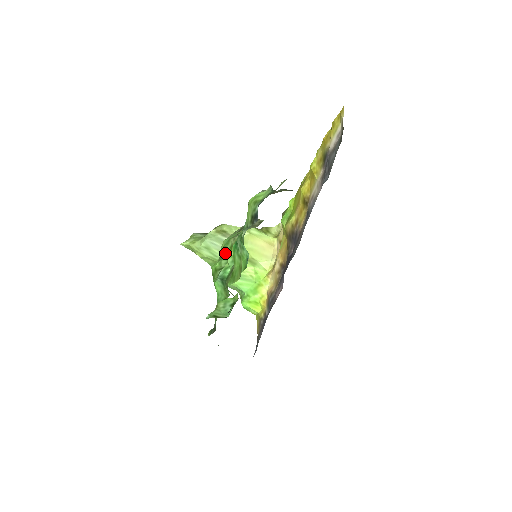
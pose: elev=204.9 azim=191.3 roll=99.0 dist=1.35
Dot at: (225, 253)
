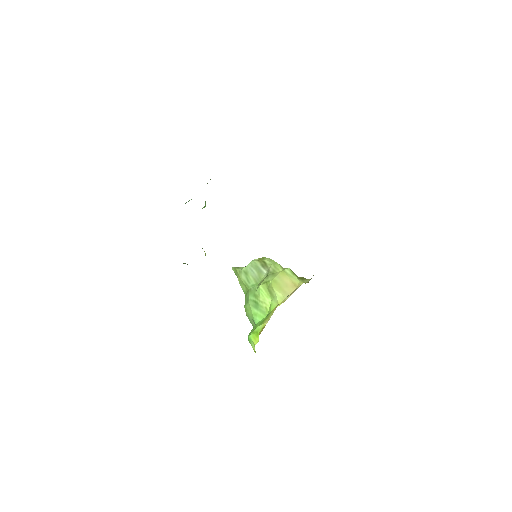
Dot at: occluded
